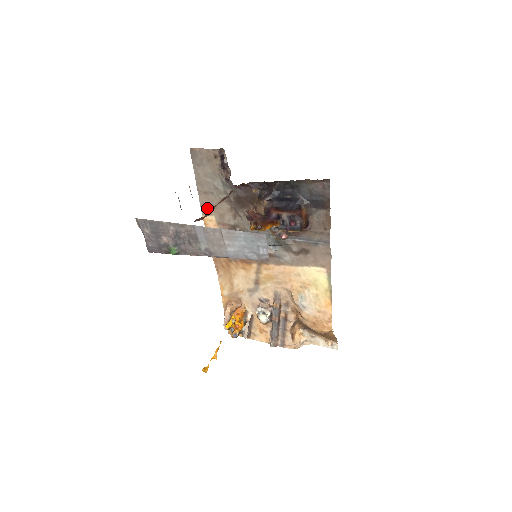
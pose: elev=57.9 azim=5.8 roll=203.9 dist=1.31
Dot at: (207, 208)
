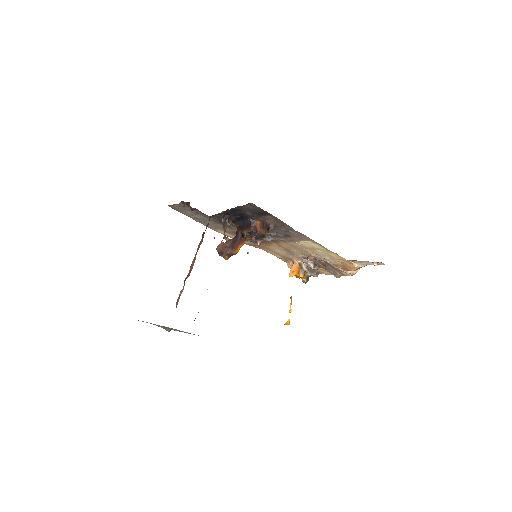
Dot at: (213, 228)
